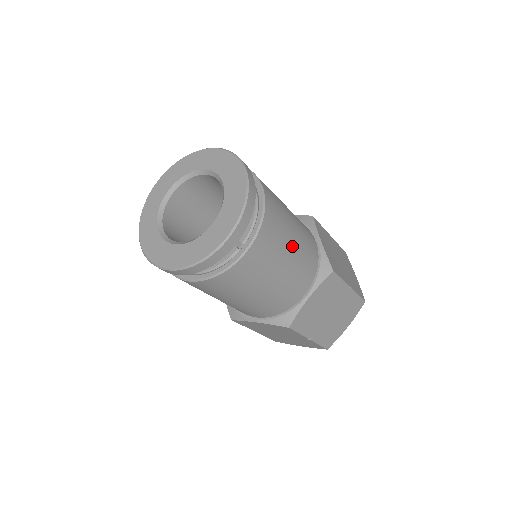
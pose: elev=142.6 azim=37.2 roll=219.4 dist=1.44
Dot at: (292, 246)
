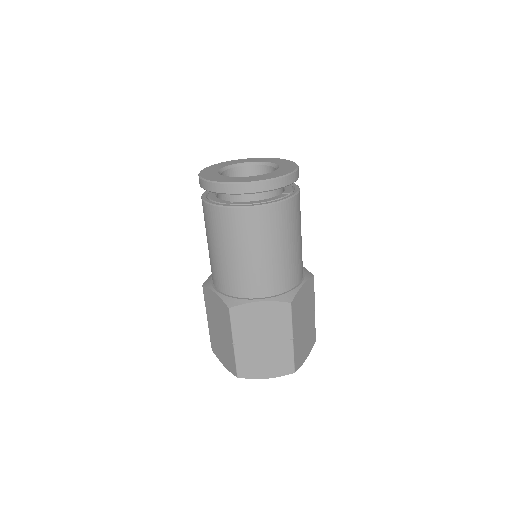
Dot at: occluded
